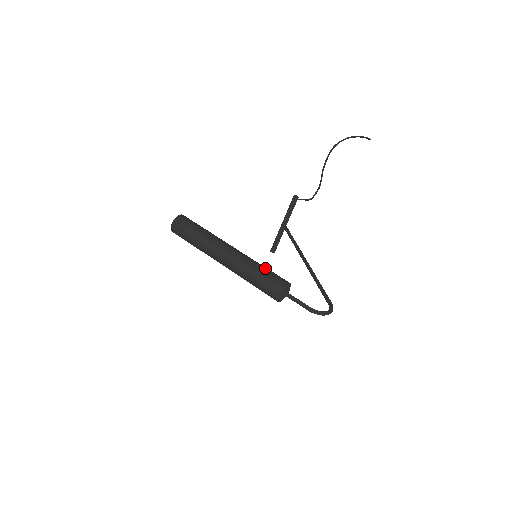
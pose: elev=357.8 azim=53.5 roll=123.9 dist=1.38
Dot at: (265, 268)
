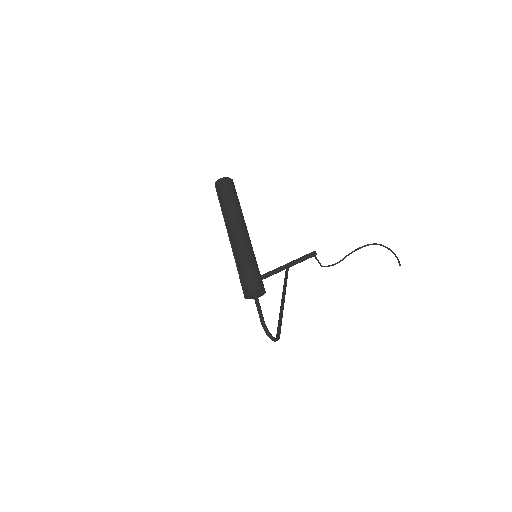
Dot at: occluded
